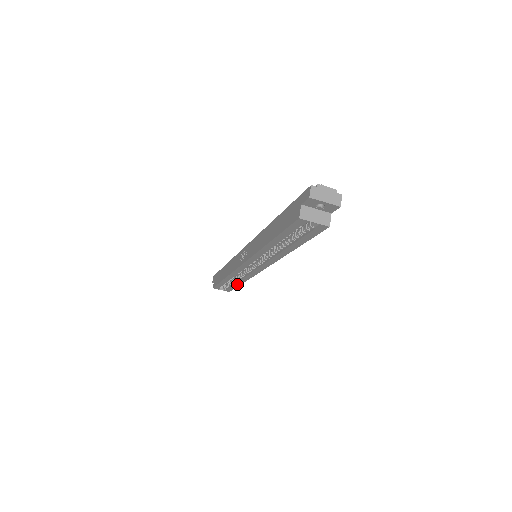
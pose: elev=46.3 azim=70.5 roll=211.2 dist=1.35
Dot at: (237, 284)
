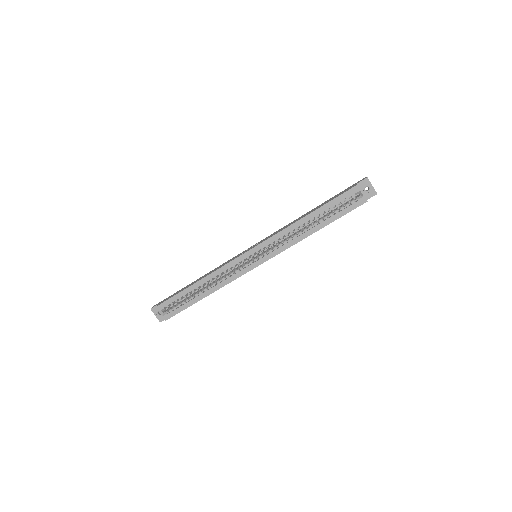
Dot at: (197, 299)
